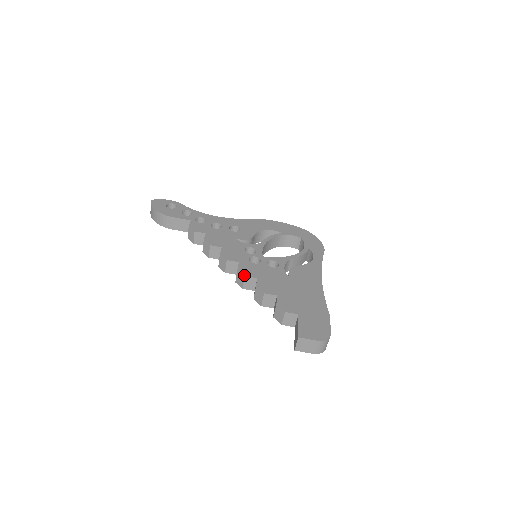
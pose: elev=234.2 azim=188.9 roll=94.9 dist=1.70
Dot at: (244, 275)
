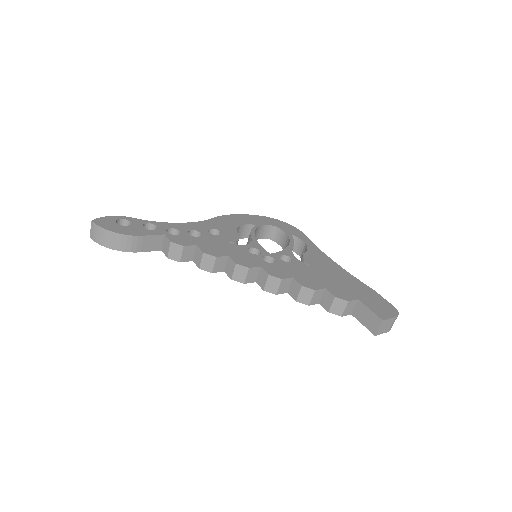
Dot at: (281, 278)
